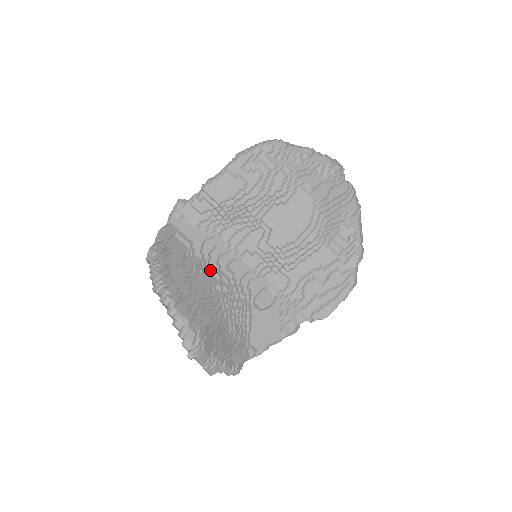
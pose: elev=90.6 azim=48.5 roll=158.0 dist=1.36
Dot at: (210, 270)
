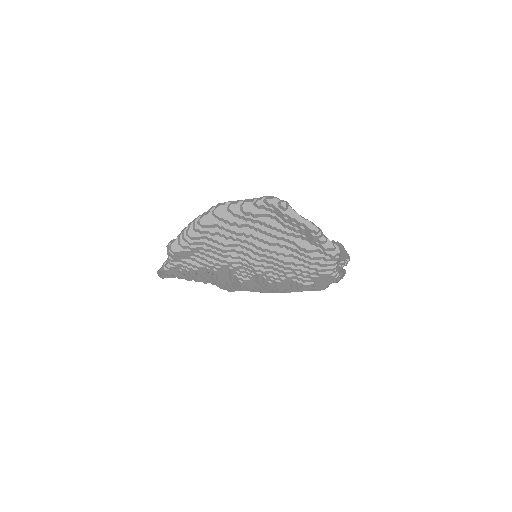
Dot at: occluded
